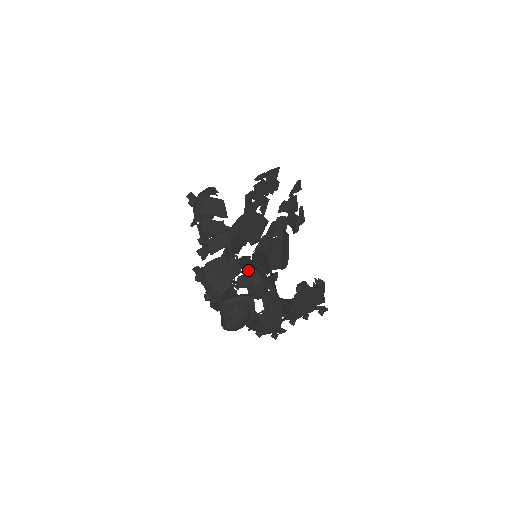
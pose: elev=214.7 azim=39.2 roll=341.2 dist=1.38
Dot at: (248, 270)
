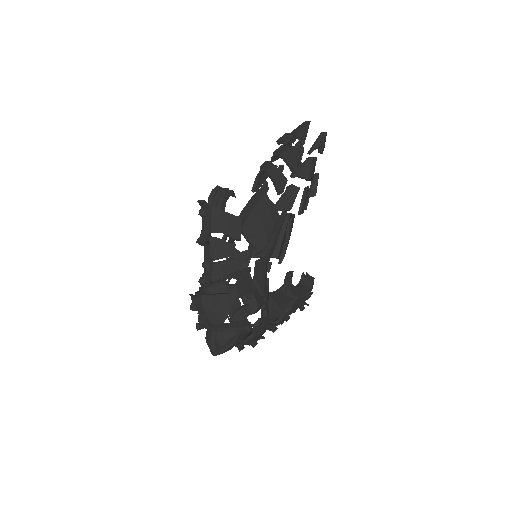
Dot at: (247, 298)
